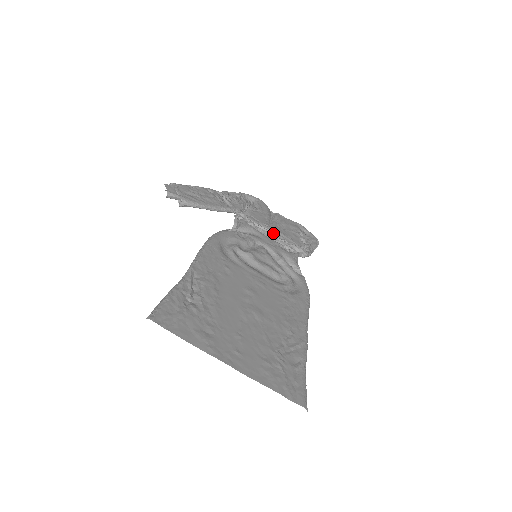
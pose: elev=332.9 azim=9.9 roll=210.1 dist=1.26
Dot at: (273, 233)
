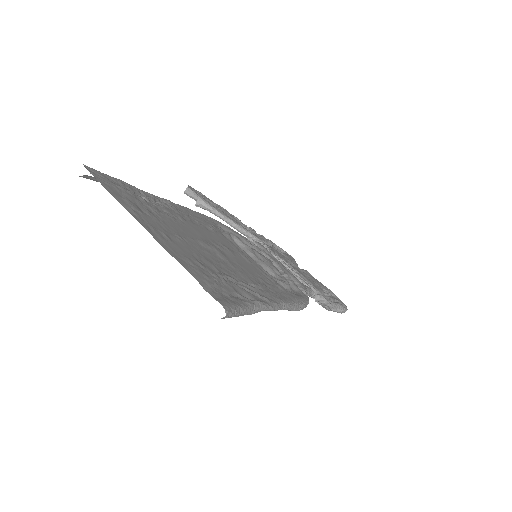
Dot at: (290, 267)
